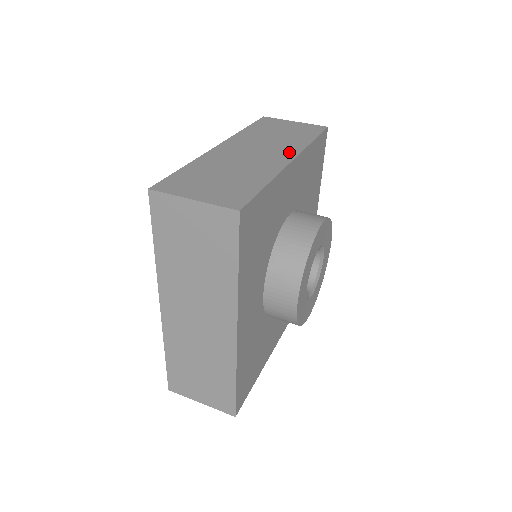
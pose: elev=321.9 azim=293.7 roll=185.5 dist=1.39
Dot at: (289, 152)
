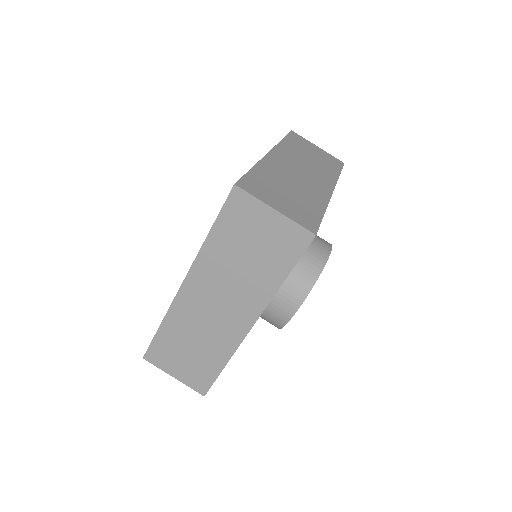
Dot at: (250, 311)
